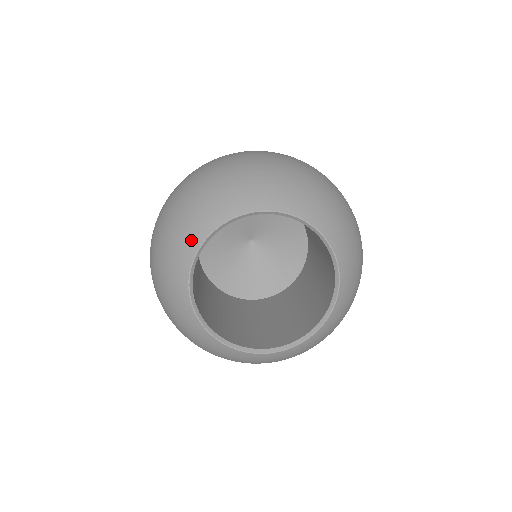
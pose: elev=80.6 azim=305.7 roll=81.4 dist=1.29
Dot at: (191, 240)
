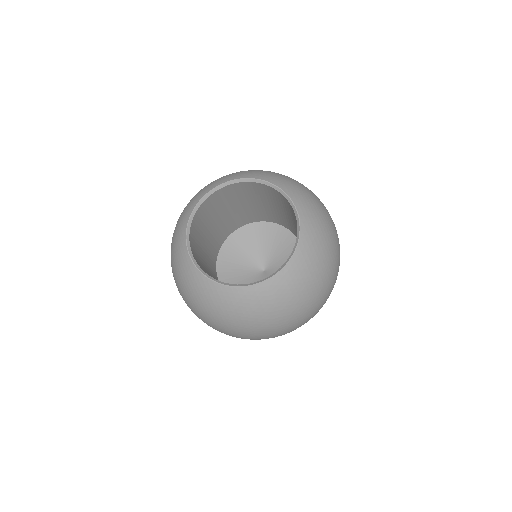
Dot at: (202, 193)
